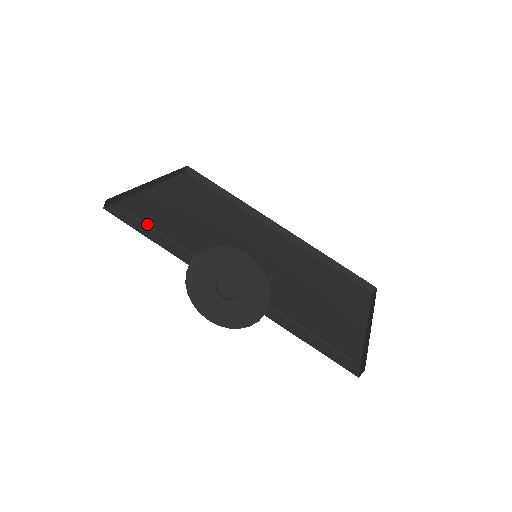
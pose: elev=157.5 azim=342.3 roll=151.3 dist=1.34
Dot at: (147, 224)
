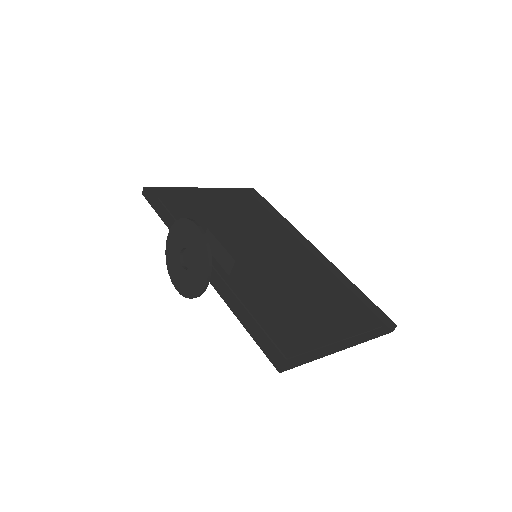
Dot at: (169, 210)
